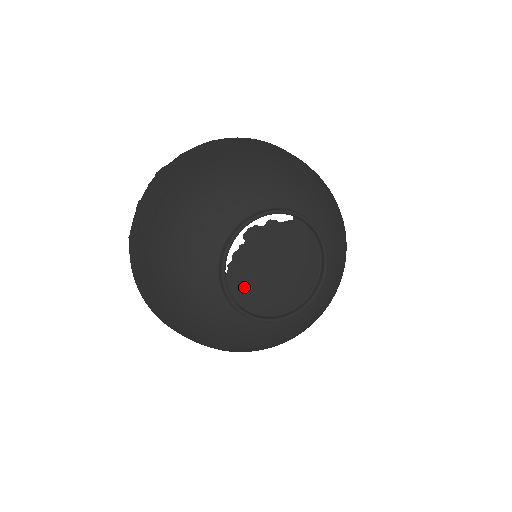
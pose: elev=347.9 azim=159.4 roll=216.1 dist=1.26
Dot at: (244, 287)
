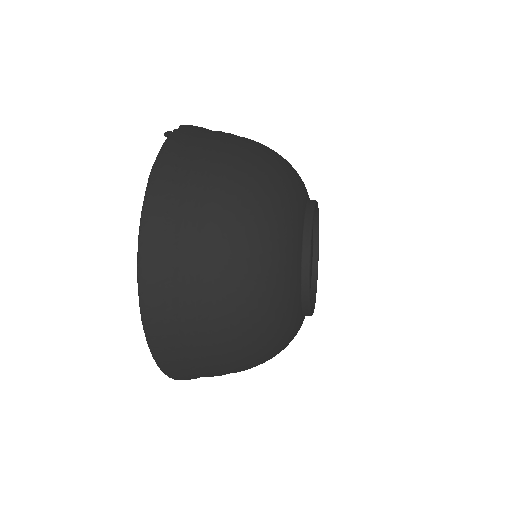
Dot at: occluded
